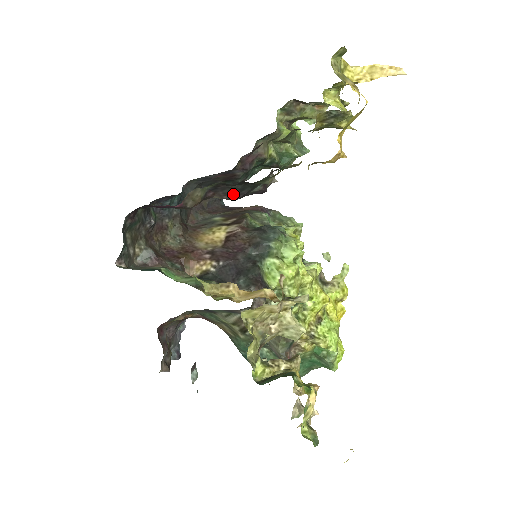
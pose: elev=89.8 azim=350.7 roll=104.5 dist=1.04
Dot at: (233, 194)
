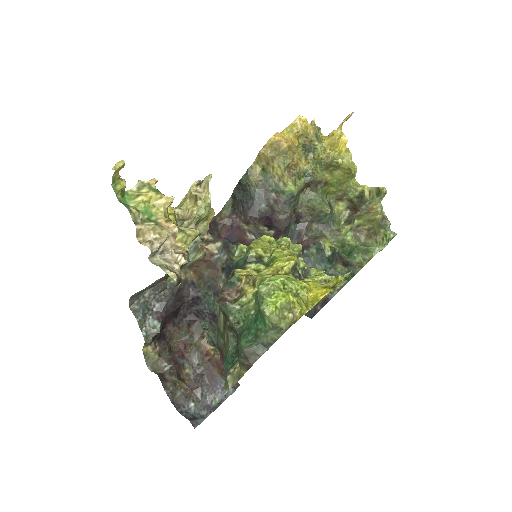
Dot at: (243, 209)
